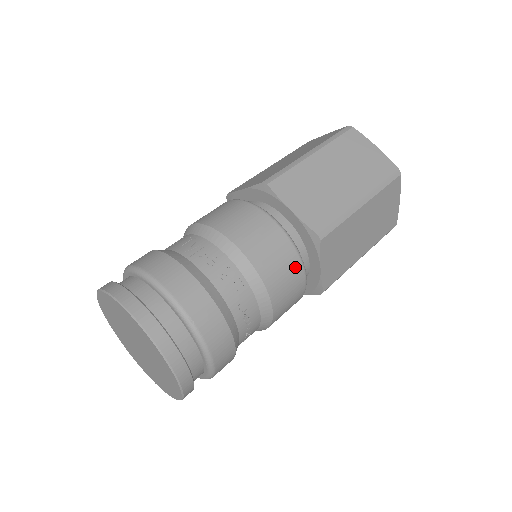
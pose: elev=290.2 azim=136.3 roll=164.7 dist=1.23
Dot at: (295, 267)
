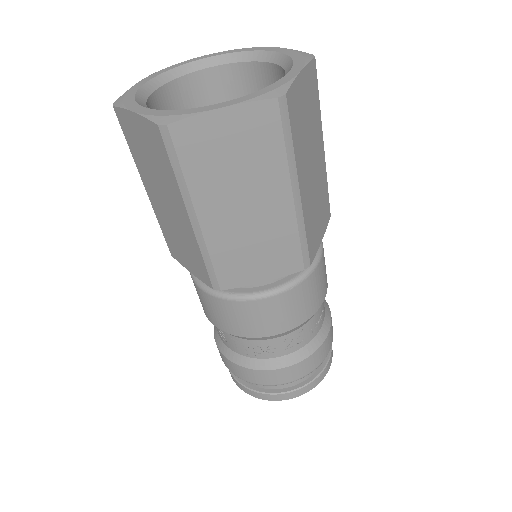
Dot at: (312, 281)
